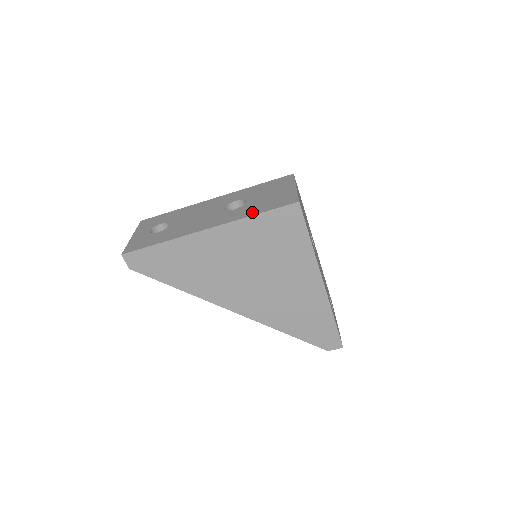
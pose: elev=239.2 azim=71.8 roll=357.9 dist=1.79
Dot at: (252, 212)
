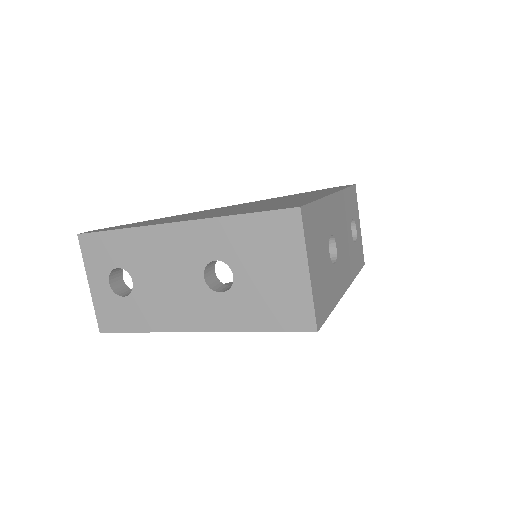
Dot at: (251, 322)
